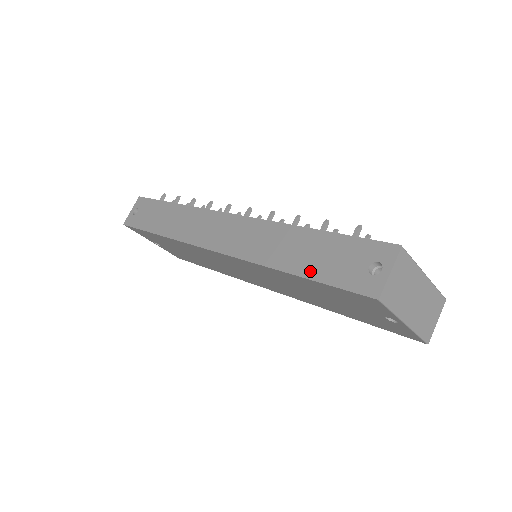
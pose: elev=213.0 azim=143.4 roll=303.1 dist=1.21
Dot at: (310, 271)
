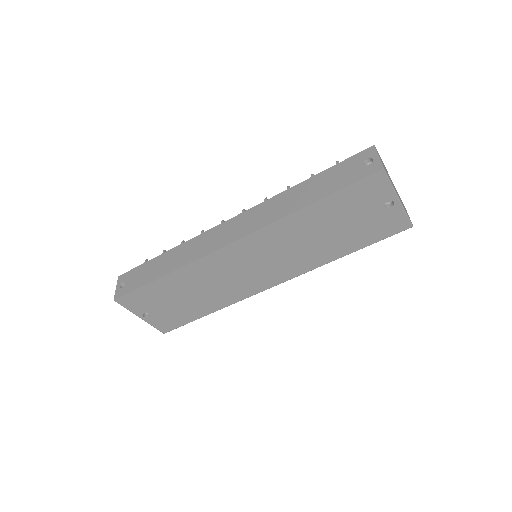
Dot at: (326, 192)
